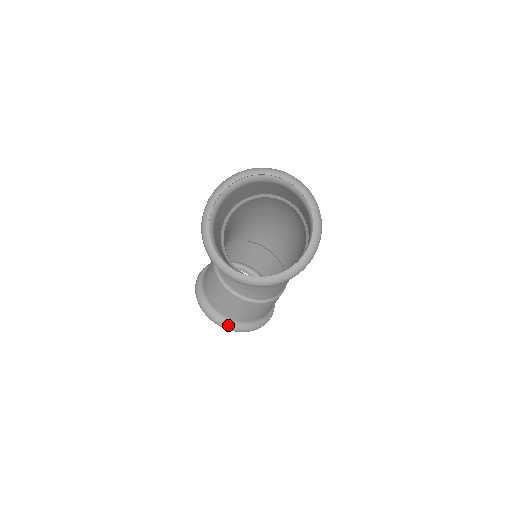
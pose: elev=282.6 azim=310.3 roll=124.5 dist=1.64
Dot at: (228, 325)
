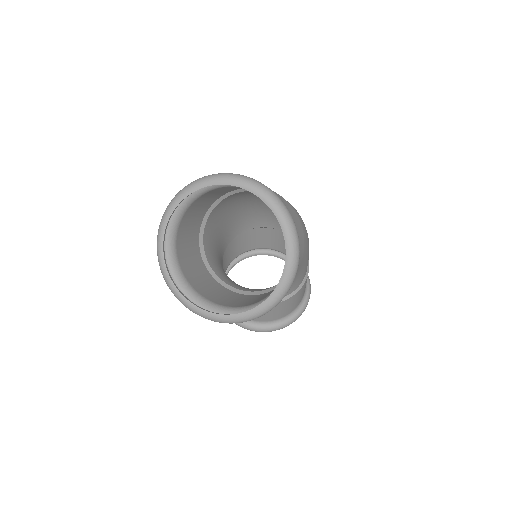
Dot at: (261, 329)
